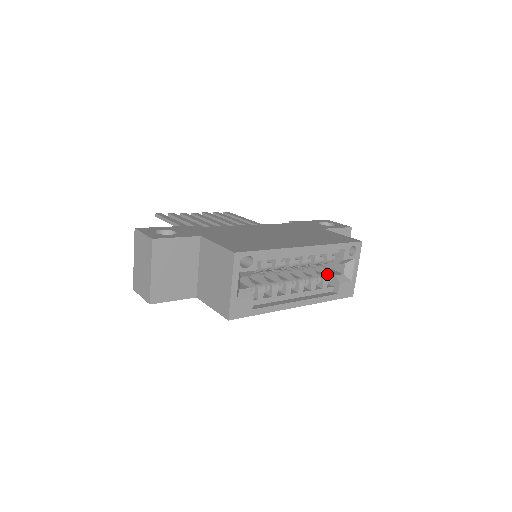
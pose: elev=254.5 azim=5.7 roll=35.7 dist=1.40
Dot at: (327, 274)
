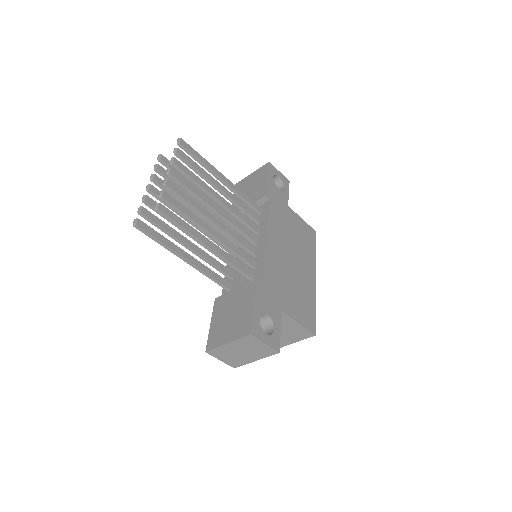
Dot at: occluded
